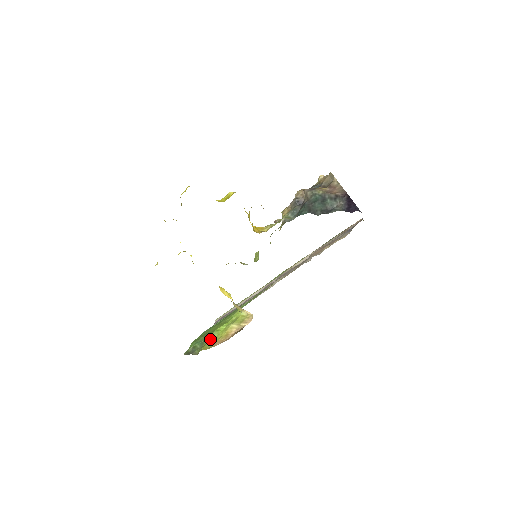
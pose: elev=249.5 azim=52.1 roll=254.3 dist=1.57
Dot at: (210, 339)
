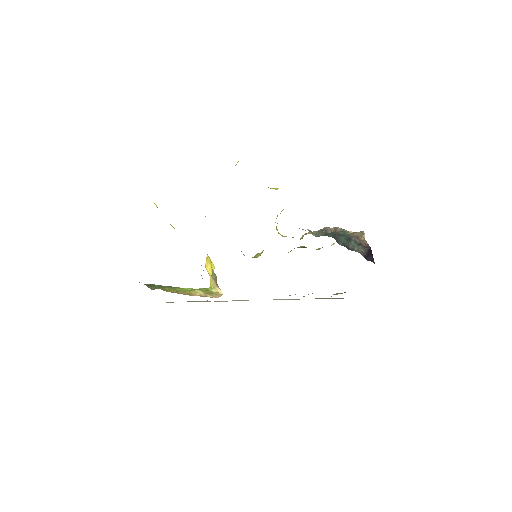
Dot at: (171, 288)
